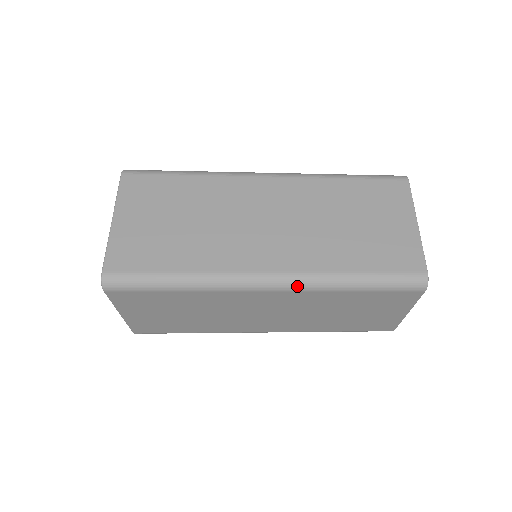
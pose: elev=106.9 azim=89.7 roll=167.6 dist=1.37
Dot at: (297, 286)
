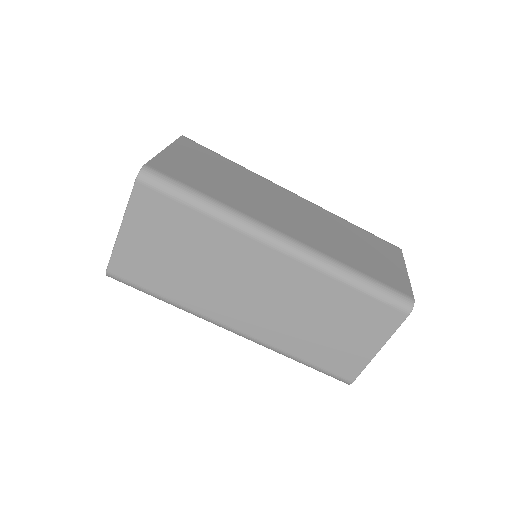
Dot at: (253, 341)
